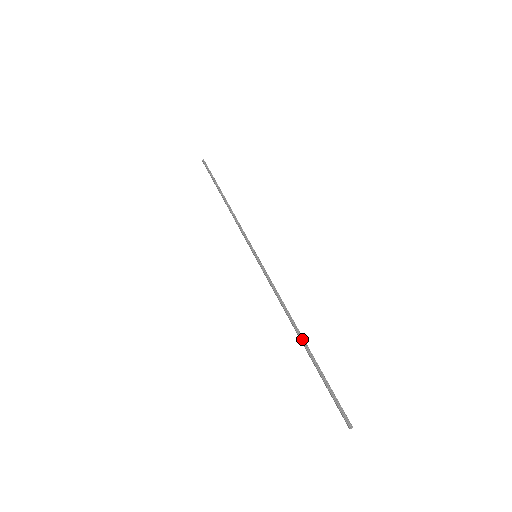
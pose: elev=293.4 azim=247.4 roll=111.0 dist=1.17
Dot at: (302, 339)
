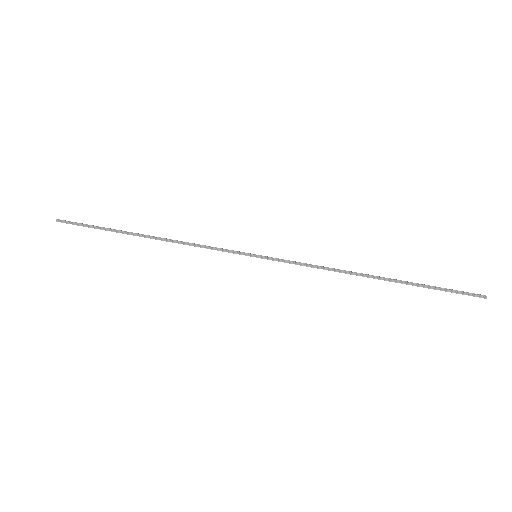
Dot at: (383, 279)
